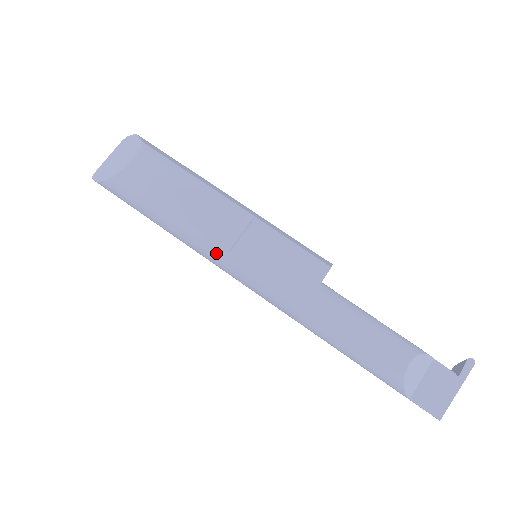
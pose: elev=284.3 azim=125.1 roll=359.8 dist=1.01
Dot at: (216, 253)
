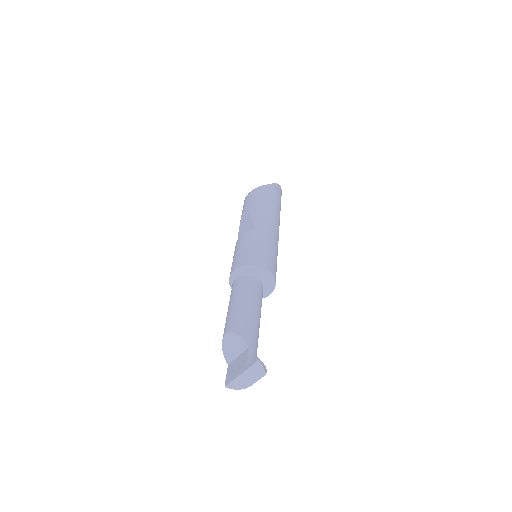
Dot at: occluded
